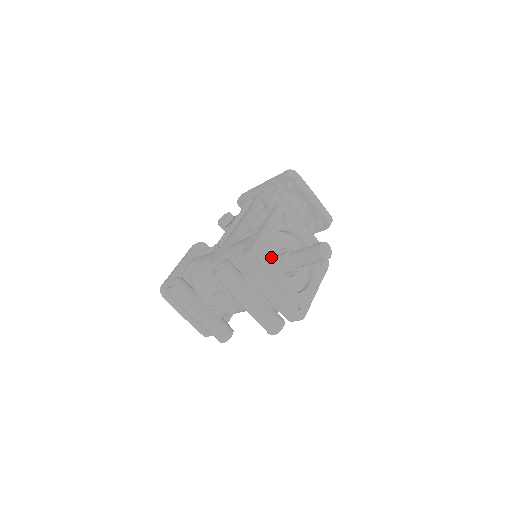
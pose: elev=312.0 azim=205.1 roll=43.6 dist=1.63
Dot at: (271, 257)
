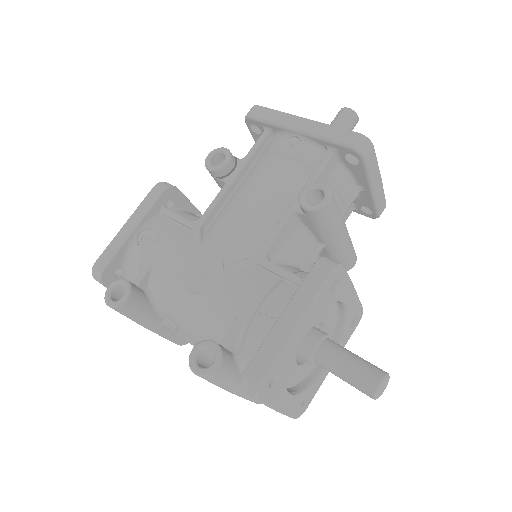
Dot at: occluded
